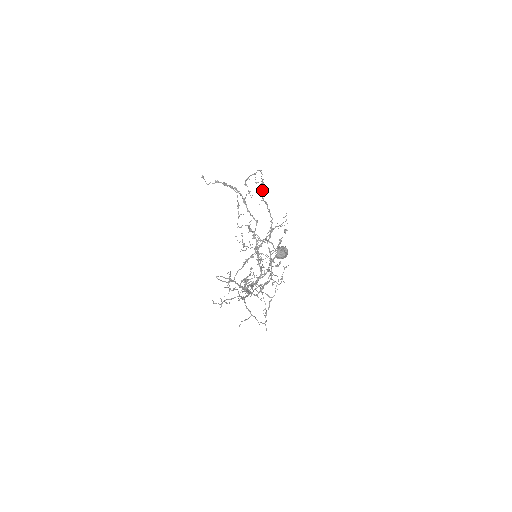
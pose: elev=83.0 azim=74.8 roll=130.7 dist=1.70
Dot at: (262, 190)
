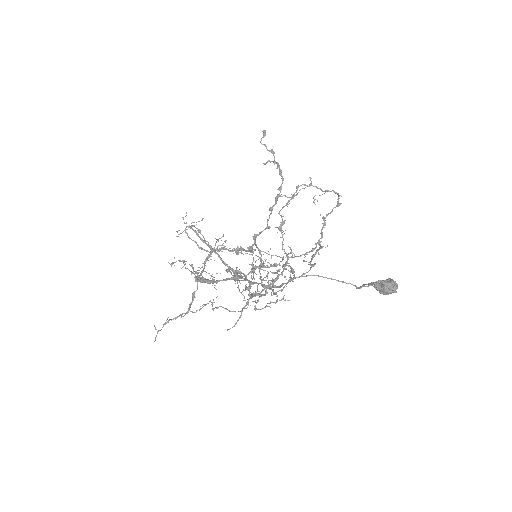
Dot at: occluded
